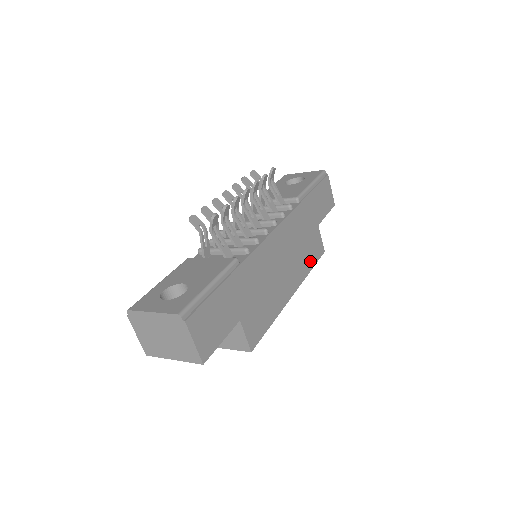
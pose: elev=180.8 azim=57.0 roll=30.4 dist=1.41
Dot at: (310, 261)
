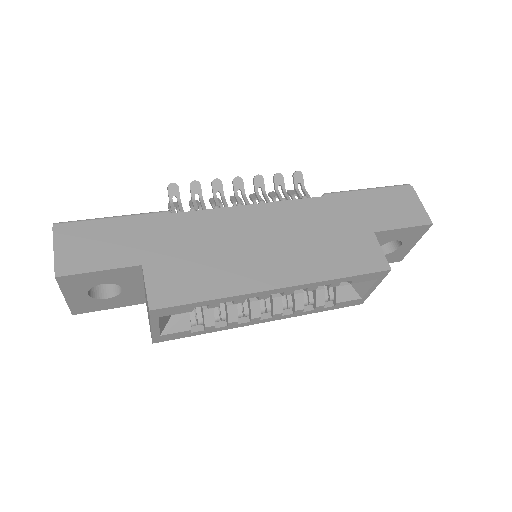
Dot at: (341, 266)
